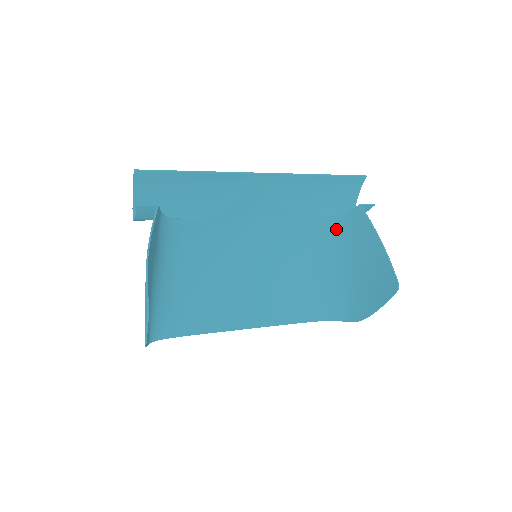
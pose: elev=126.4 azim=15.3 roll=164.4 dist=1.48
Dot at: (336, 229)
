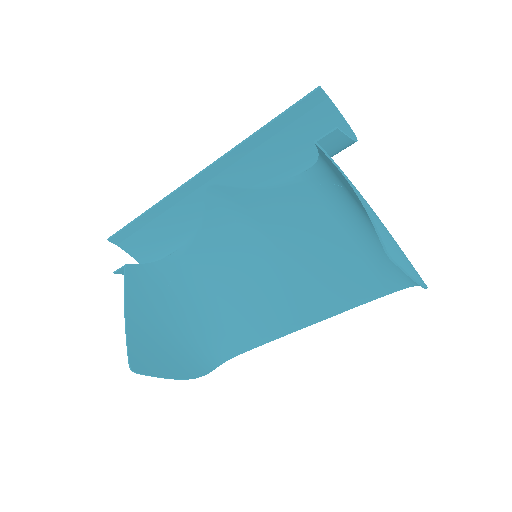
Dot at: (330, 177)
